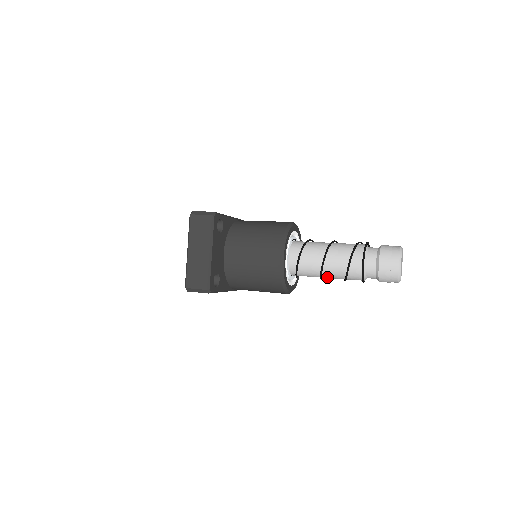
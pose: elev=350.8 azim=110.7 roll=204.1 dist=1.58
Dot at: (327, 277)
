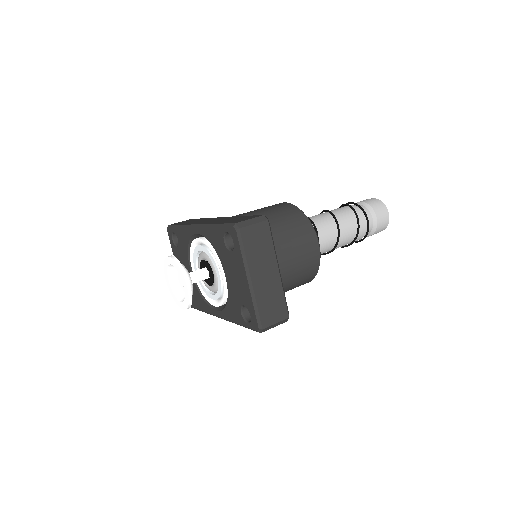
Dot at: occluded
